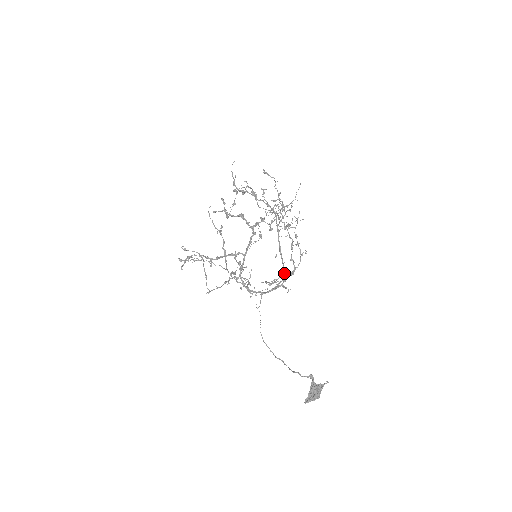
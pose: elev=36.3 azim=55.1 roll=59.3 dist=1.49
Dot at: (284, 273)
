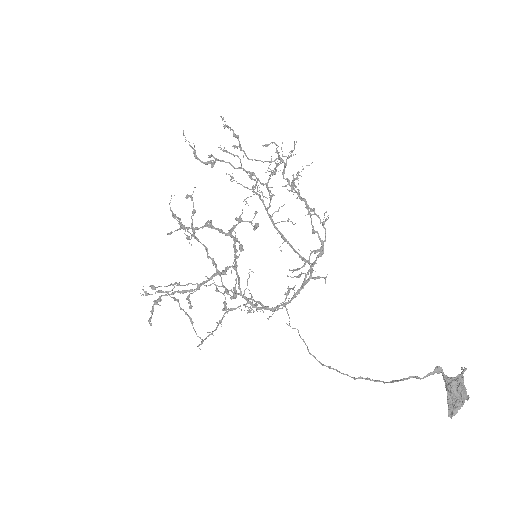
Dot at: (313, 251)
